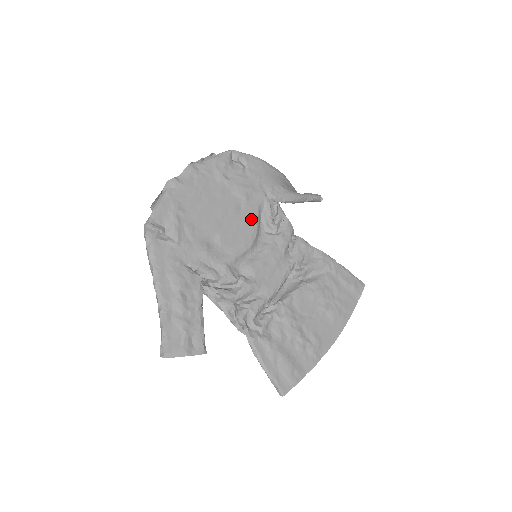
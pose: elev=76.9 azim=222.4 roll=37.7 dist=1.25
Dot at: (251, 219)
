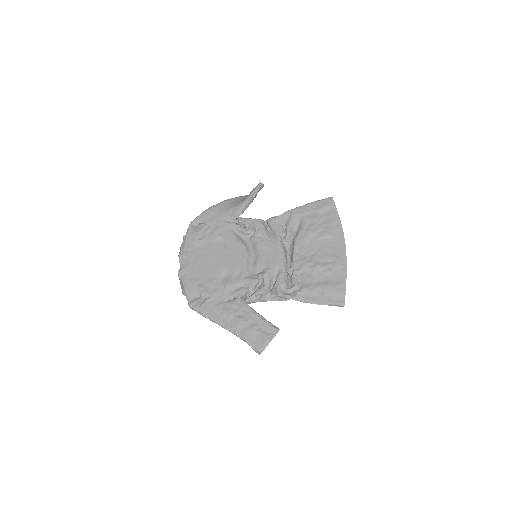
Dot at: (234, 243)
